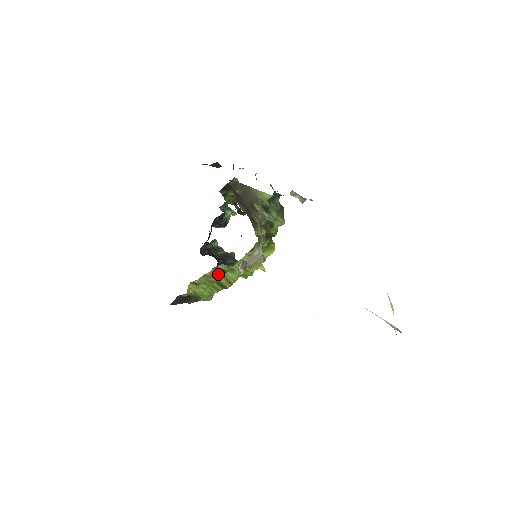
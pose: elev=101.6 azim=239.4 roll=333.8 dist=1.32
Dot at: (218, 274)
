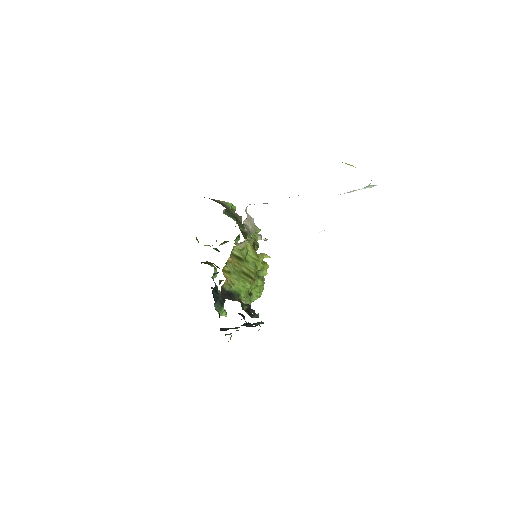
Dot at: (238, 263)
